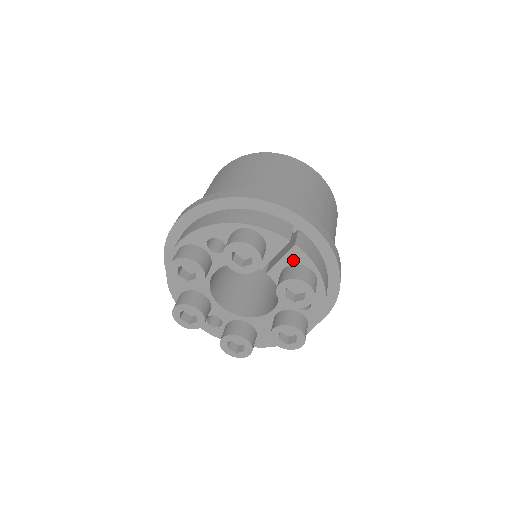
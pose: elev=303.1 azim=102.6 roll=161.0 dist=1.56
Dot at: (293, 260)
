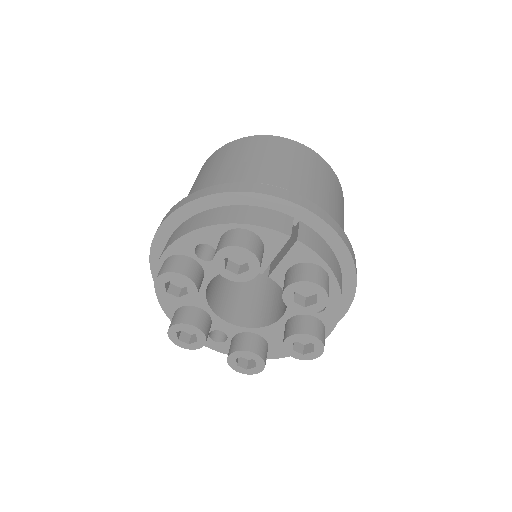
Dot at: (298, 258)
